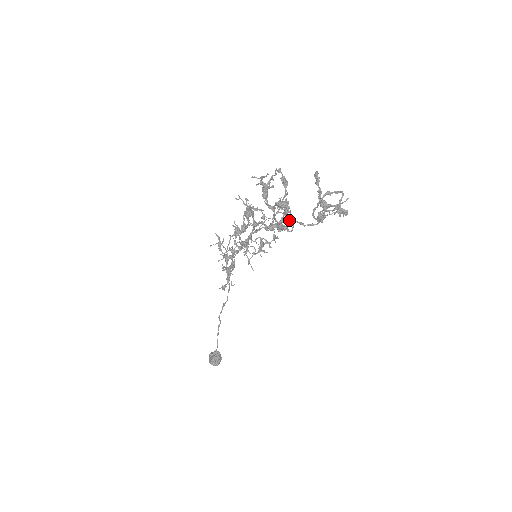
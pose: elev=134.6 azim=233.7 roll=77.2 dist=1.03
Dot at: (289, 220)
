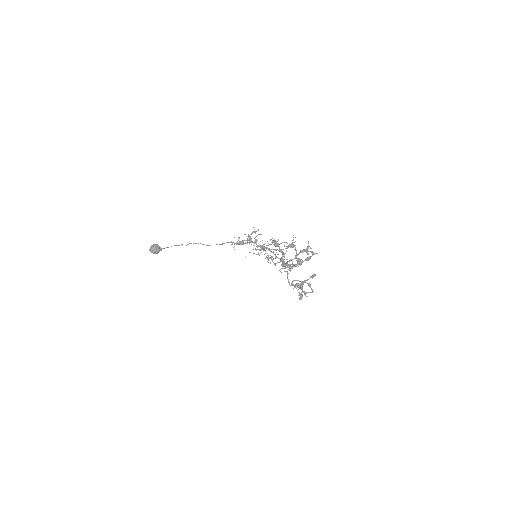
Dot at: (292, 268)
